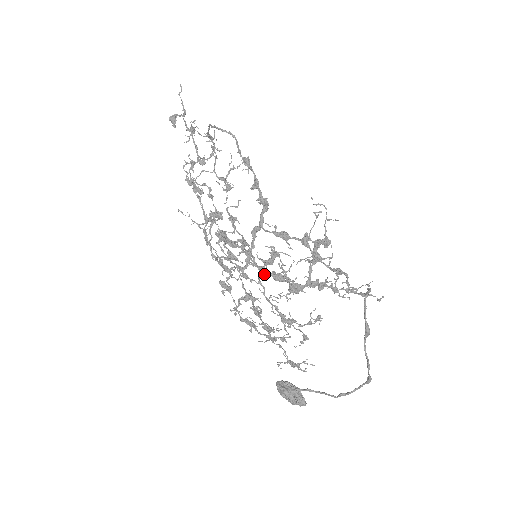
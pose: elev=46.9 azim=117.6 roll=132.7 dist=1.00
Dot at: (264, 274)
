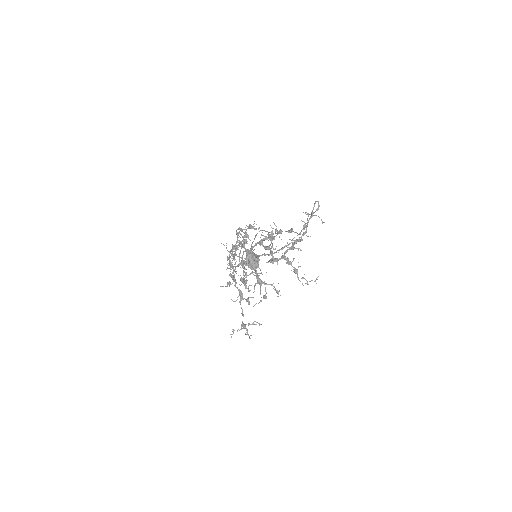
Dot at: (261, 240)
